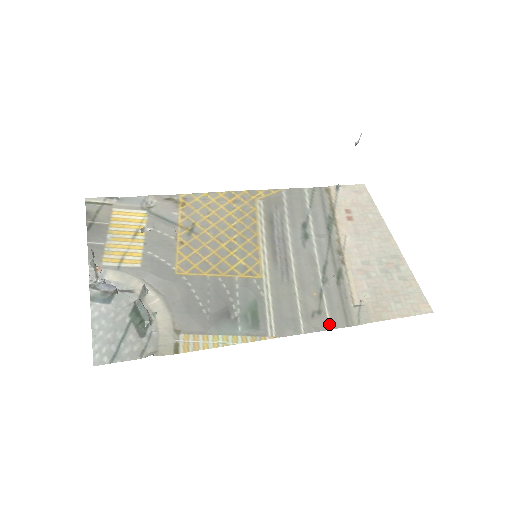
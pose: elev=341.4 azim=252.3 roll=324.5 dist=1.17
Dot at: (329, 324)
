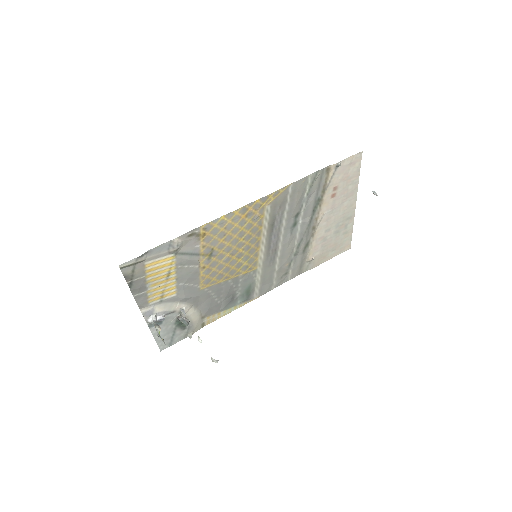
Dot at: (289, 278)
